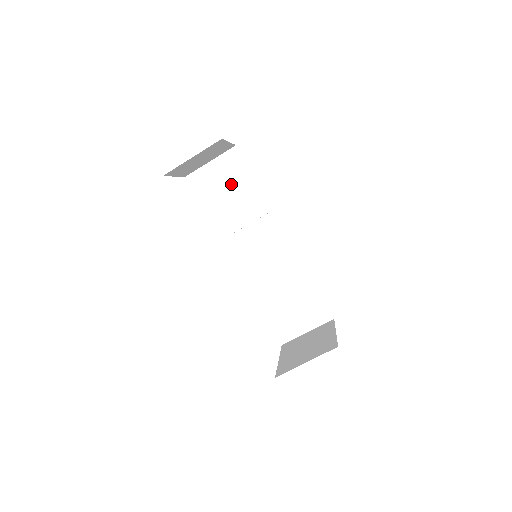
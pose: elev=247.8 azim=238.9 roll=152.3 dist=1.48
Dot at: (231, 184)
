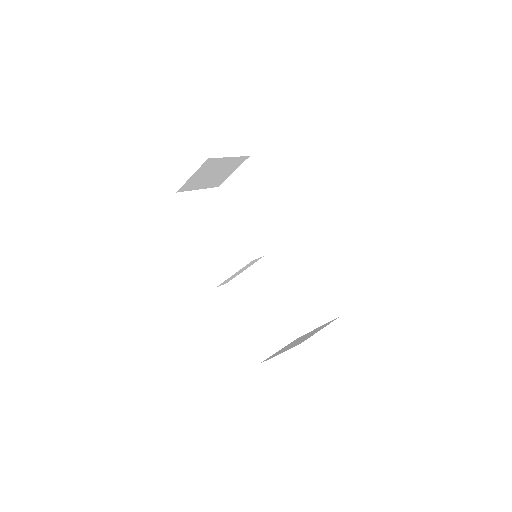
Dot at: (250, 191)
